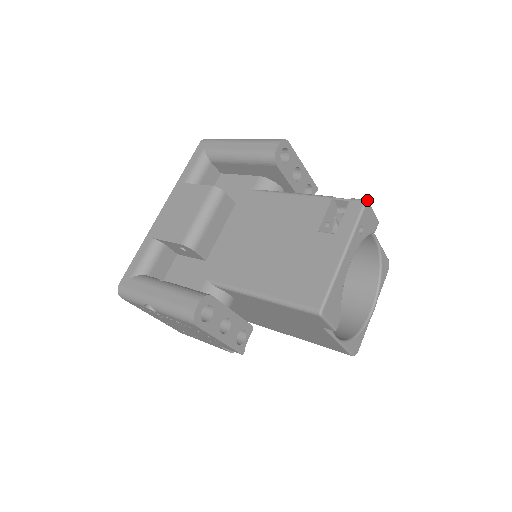
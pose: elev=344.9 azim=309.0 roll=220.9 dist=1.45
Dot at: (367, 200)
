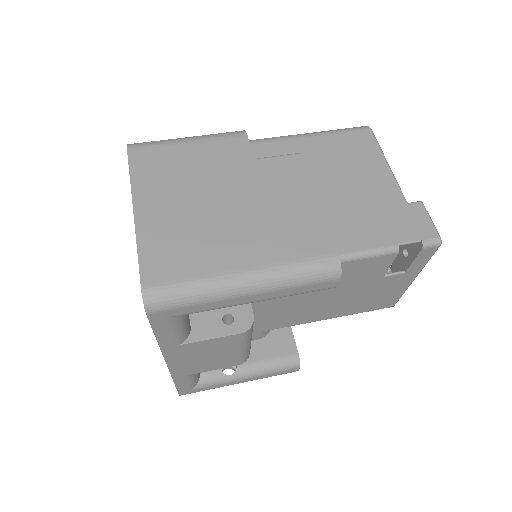
Dot at: occluded
